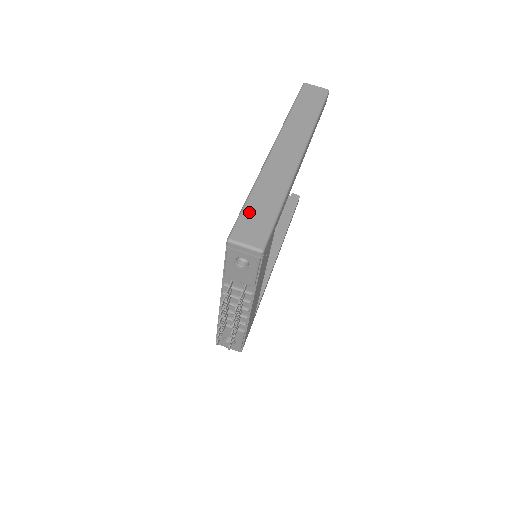
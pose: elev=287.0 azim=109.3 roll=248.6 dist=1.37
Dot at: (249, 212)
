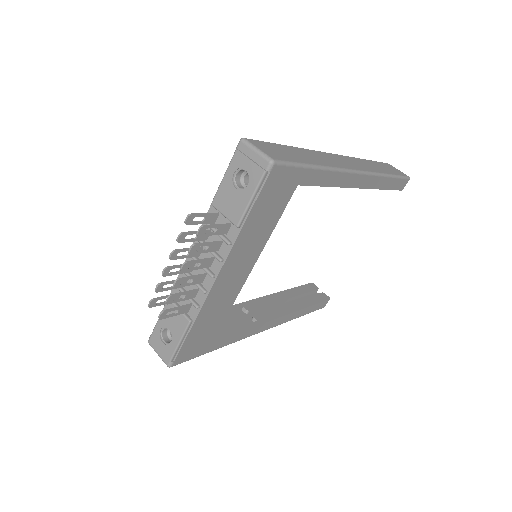
Dot at: (280, 147)
